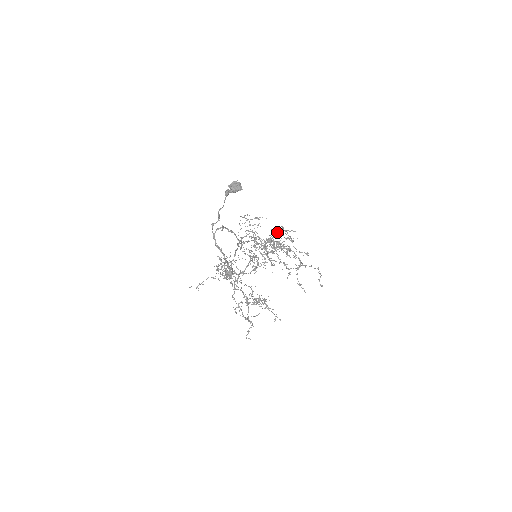
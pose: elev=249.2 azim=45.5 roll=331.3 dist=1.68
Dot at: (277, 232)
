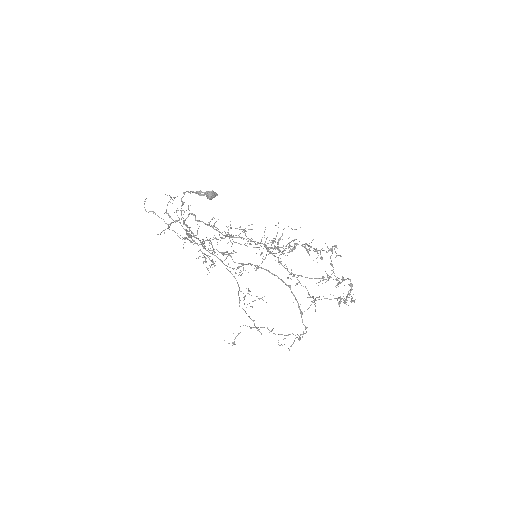
Dot at: (277, 233)
